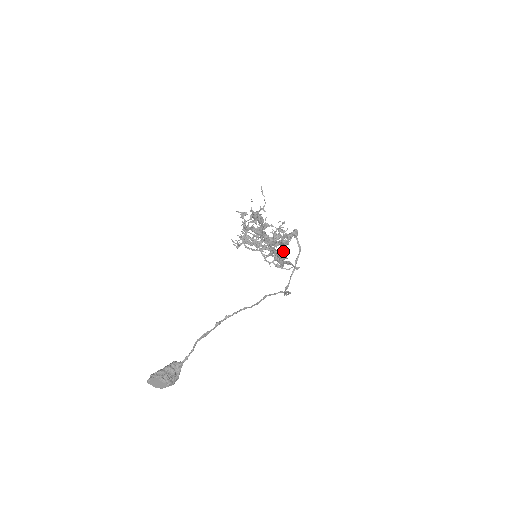
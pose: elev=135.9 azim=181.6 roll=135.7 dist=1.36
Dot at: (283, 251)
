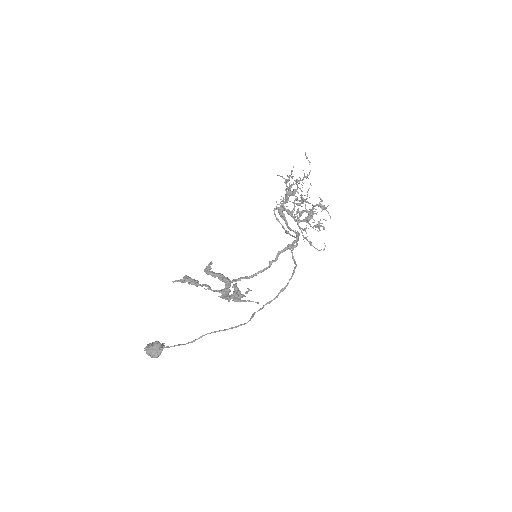
Dot at: occluded
